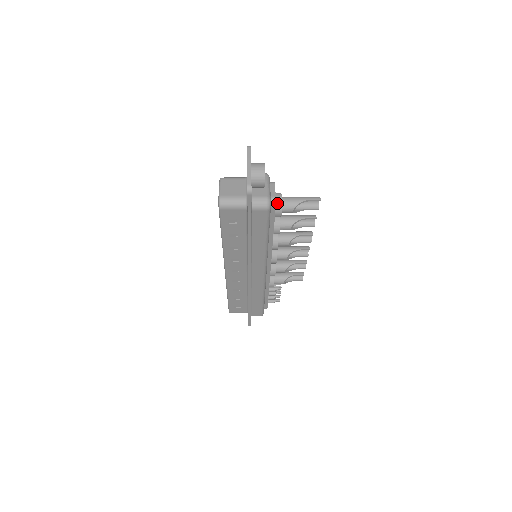
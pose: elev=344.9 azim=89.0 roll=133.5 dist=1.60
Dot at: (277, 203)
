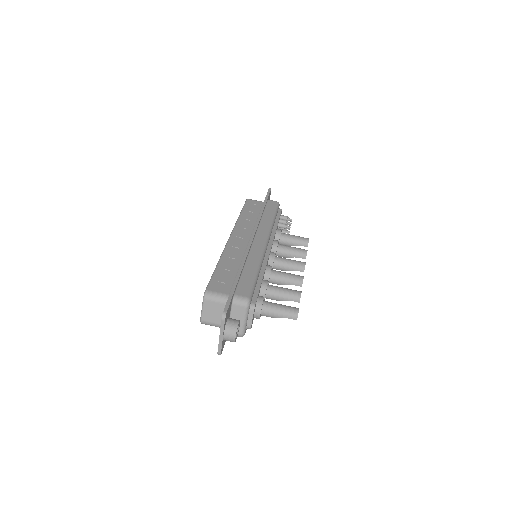
Dot at: occluded
